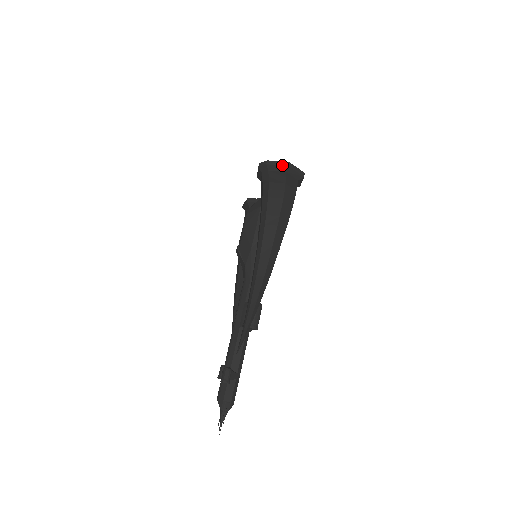
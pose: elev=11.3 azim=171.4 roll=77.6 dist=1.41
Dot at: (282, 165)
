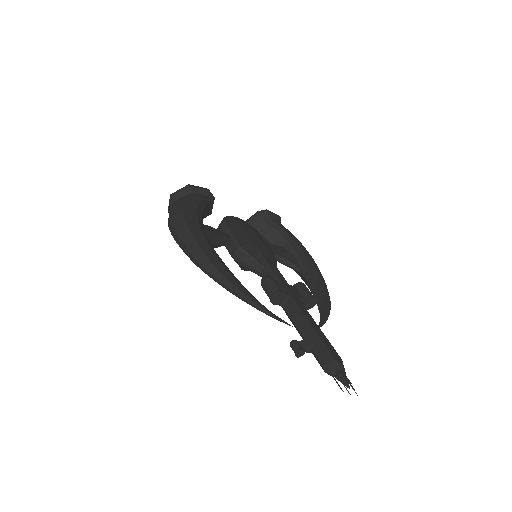
Dot at: (170, 202)
